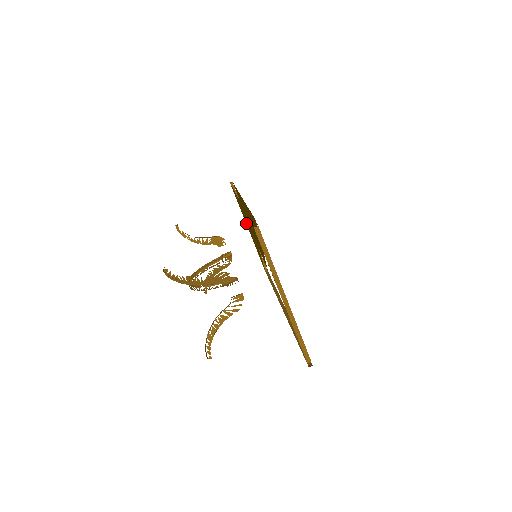
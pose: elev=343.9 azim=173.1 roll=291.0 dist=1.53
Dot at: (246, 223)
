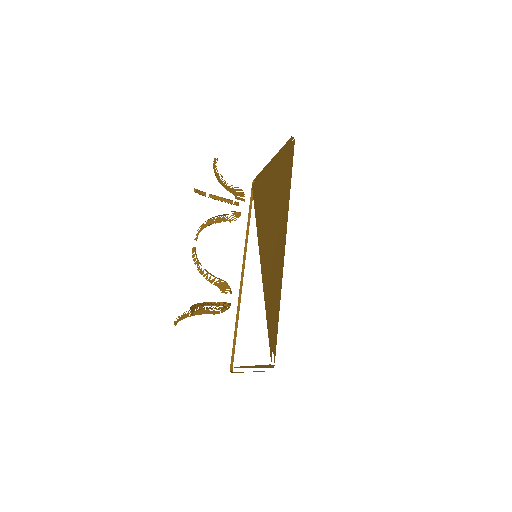
Dot at: (272, 177)
